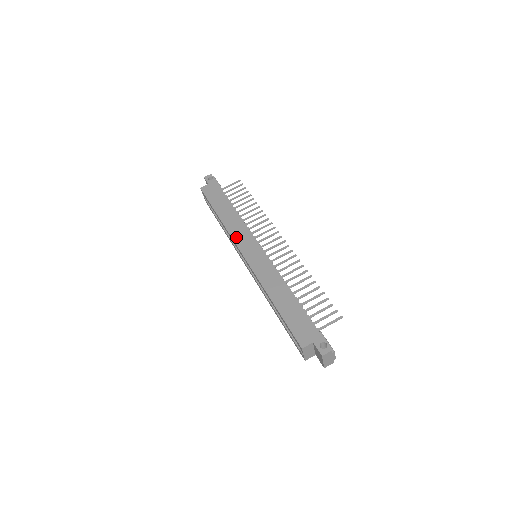
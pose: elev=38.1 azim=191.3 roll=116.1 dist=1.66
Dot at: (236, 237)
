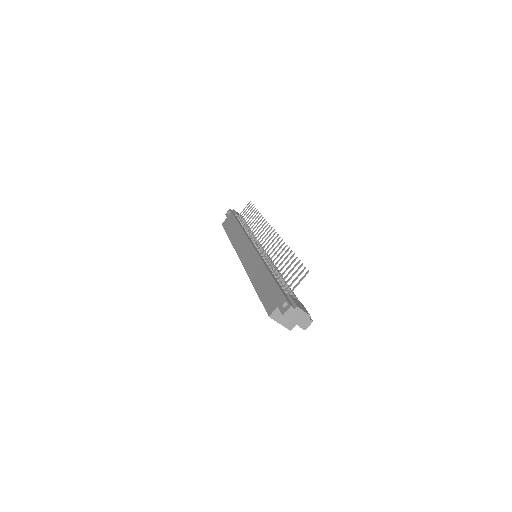
Dot at: (237, 248)
